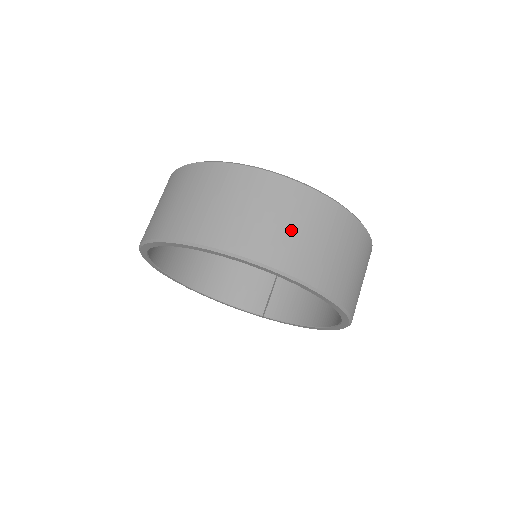
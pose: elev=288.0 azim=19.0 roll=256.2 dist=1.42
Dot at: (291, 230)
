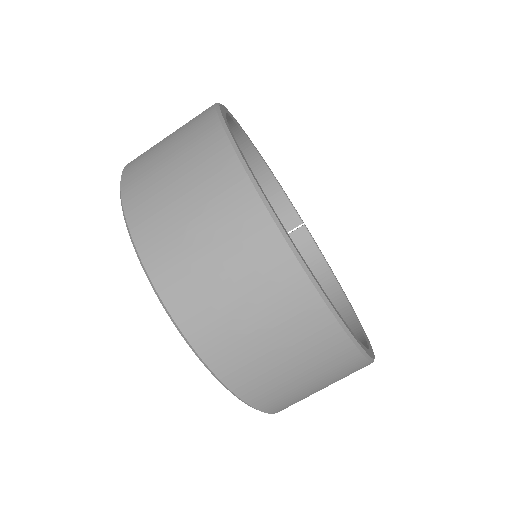
Dot at: (277, 359)
